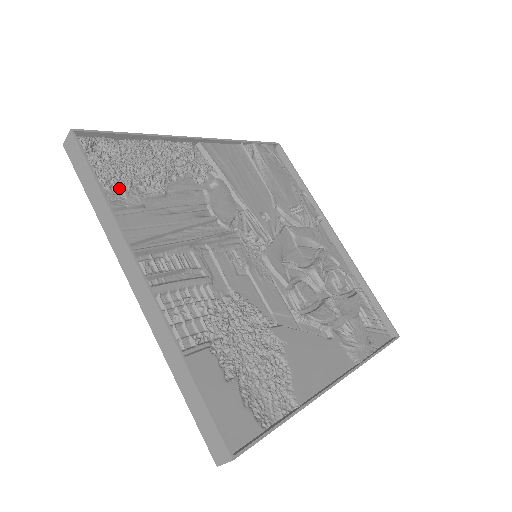
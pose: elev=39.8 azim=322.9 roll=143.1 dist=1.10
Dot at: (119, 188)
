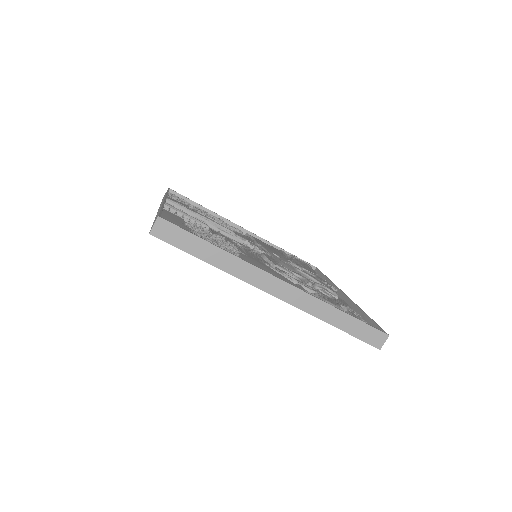
Dot at: occluded
